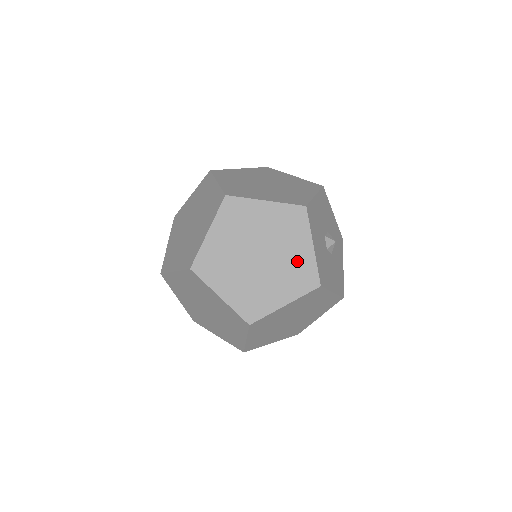
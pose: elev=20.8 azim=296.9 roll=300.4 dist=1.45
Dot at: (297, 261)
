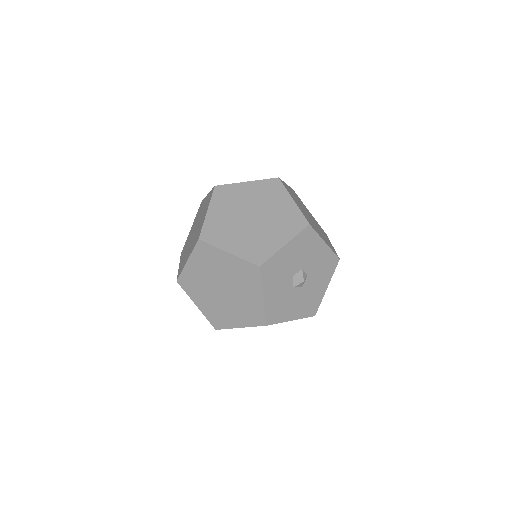
Dot at: occluded
